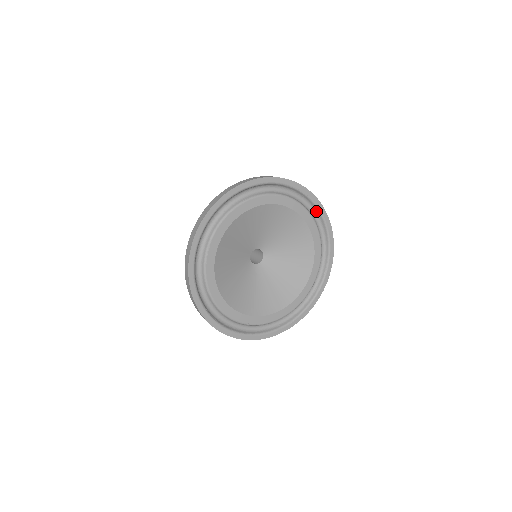
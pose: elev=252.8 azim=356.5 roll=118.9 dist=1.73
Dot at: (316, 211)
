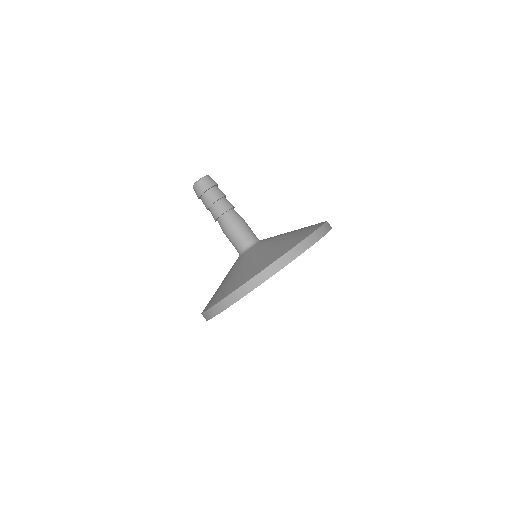
Dot at: occluded
